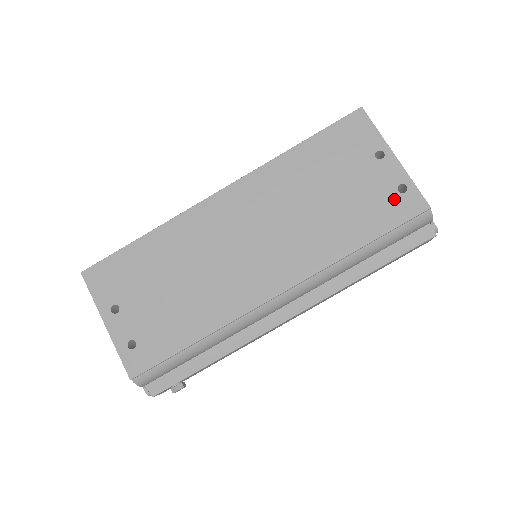
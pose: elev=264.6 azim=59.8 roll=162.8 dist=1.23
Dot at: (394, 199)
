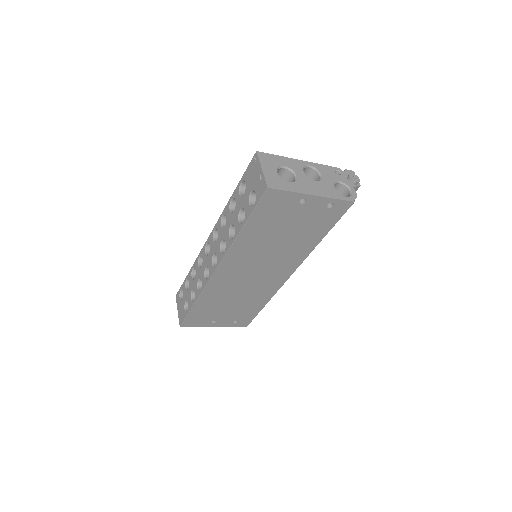
Dot at: (328, 212)
